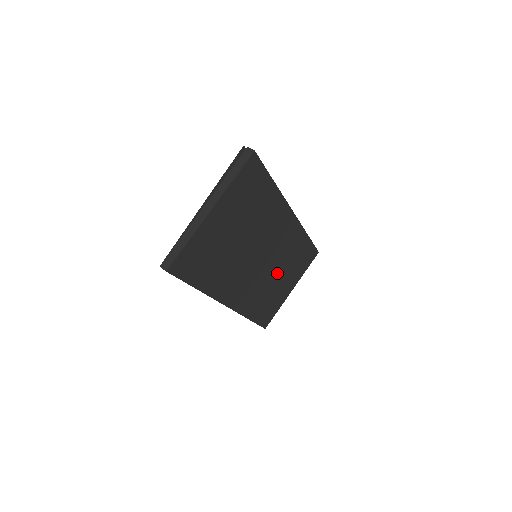
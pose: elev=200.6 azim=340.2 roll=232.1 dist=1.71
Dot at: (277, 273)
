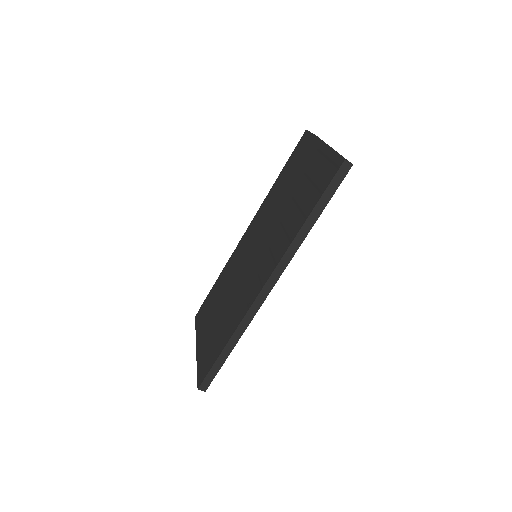
Dot at: occluded
